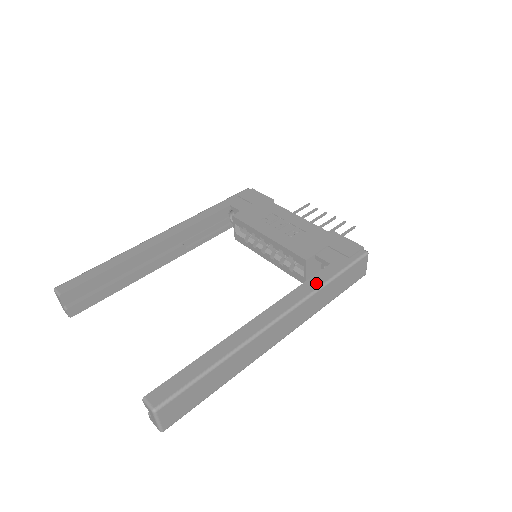
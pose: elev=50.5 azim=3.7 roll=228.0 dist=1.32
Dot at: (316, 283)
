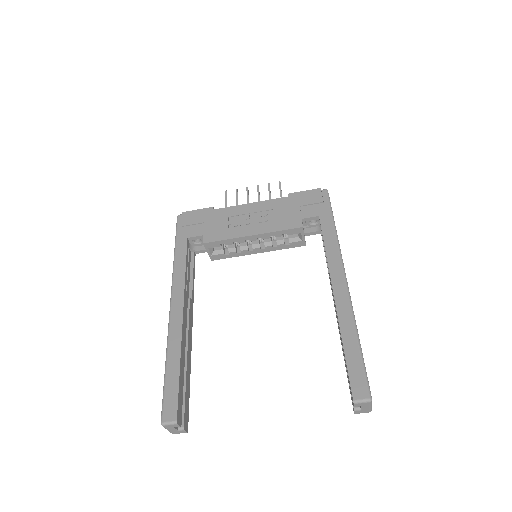
Dot at: (331, 235)
